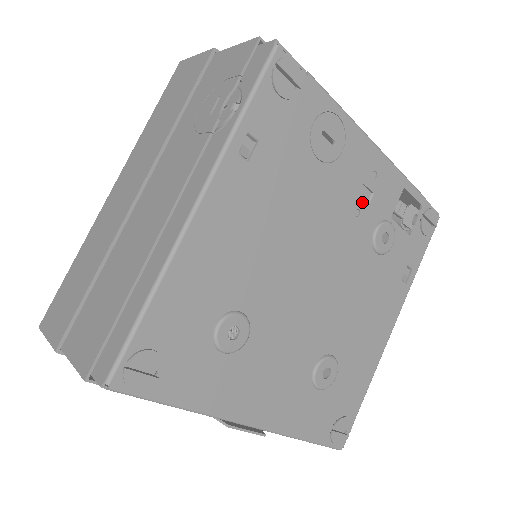
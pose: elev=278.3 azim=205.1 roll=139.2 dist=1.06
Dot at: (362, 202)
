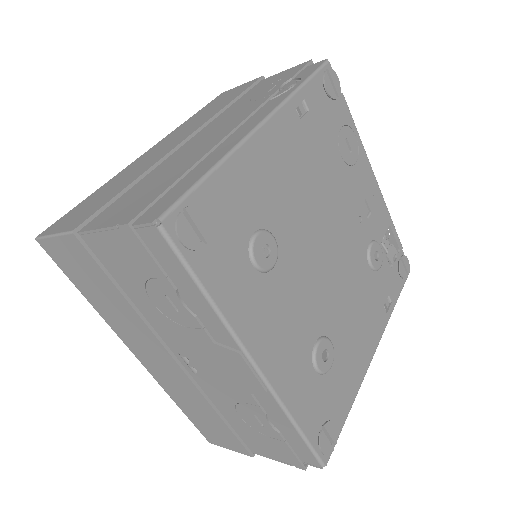
Dot at: (364, 213)
